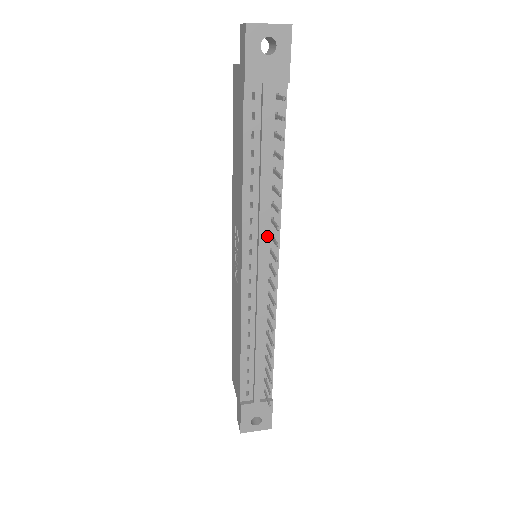
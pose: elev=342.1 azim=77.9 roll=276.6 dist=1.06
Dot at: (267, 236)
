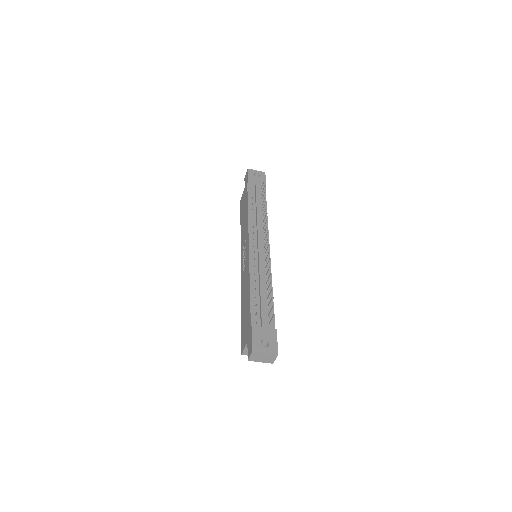
Dot at: (262, 234)
